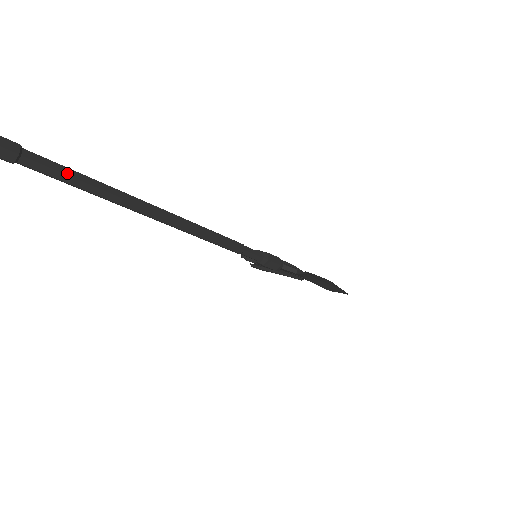
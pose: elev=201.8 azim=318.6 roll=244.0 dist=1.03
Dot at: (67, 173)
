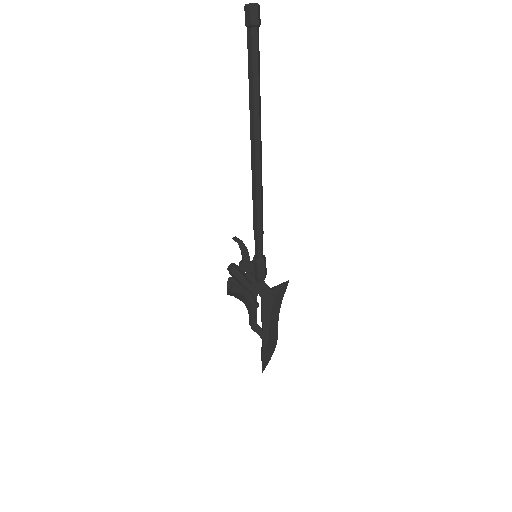
Dot at: (258, 63)
